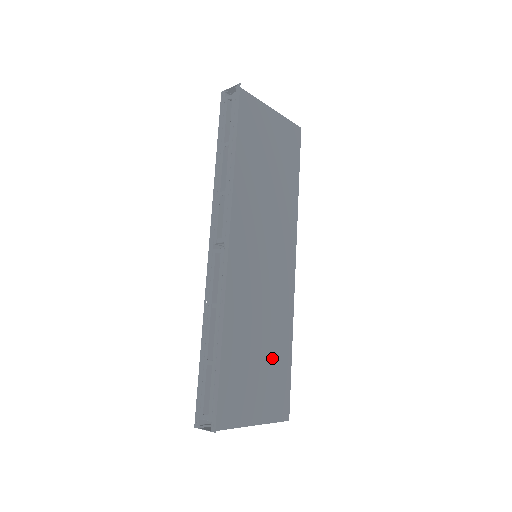
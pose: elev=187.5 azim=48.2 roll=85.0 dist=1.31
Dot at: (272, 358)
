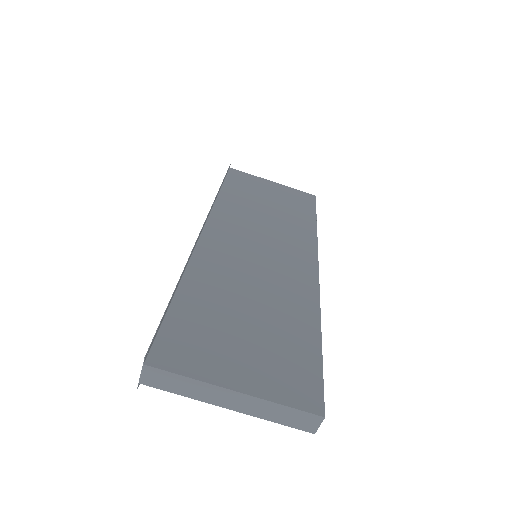
Dot at: (278, 331)
